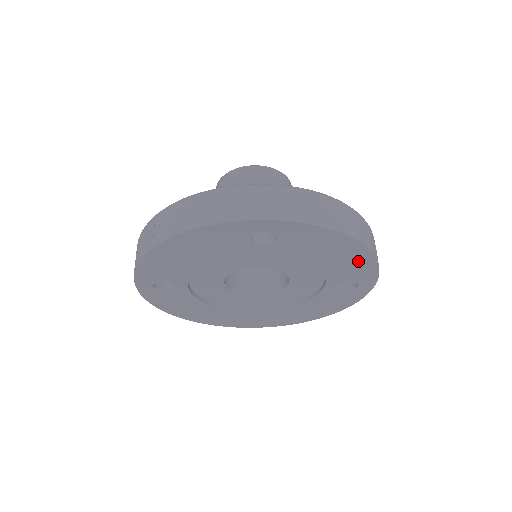
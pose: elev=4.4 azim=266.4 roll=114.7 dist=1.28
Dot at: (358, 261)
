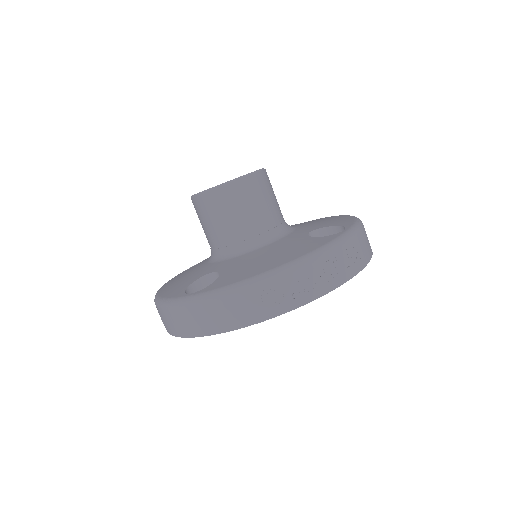
Dot at: occluded
